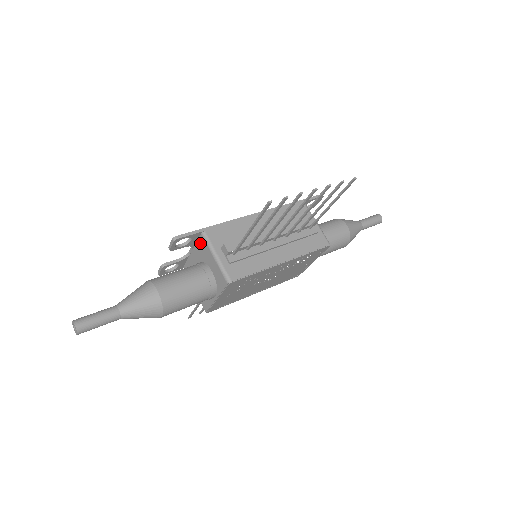
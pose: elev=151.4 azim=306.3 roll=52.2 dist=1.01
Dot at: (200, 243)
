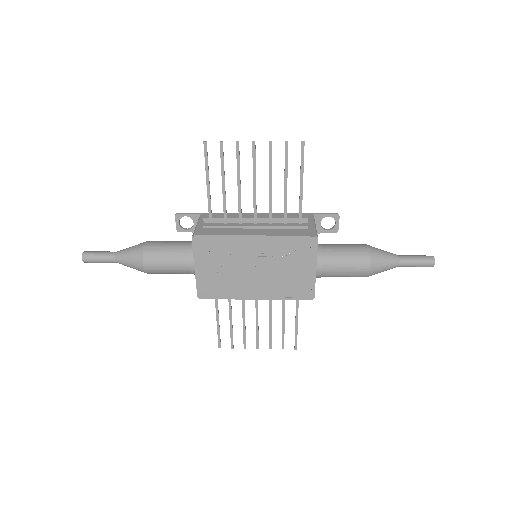
Dot at: occluded
